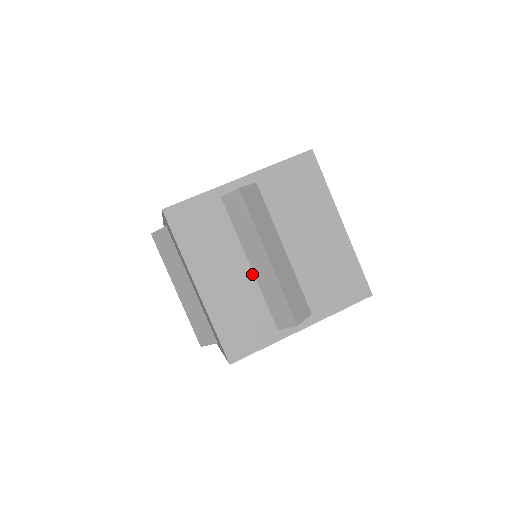
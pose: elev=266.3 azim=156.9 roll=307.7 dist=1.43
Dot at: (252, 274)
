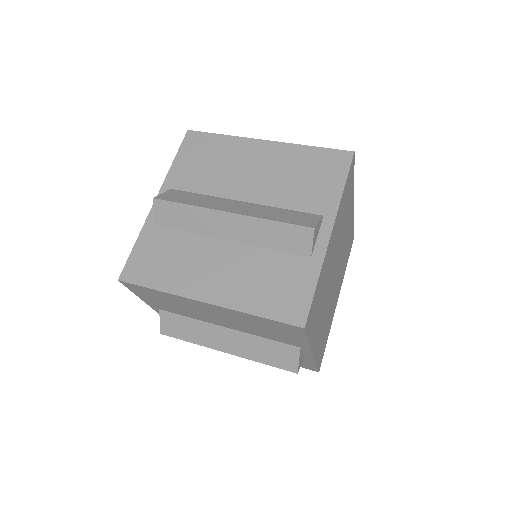
Dot at: occluded
